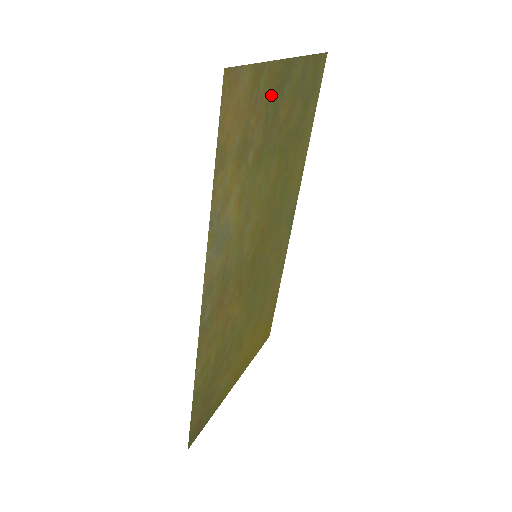
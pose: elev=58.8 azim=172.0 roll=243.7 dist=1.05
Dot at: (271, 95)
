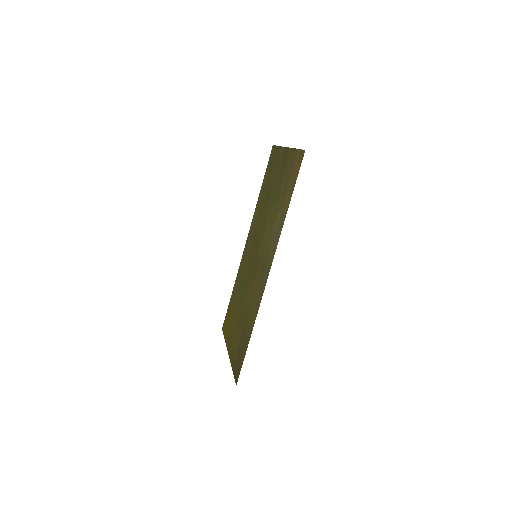
Dot at: (286, 164)
